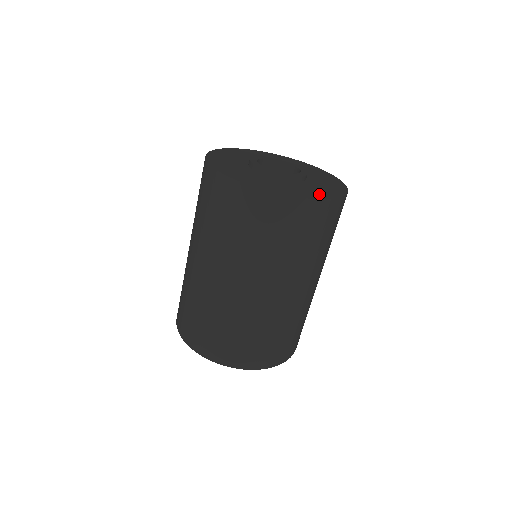
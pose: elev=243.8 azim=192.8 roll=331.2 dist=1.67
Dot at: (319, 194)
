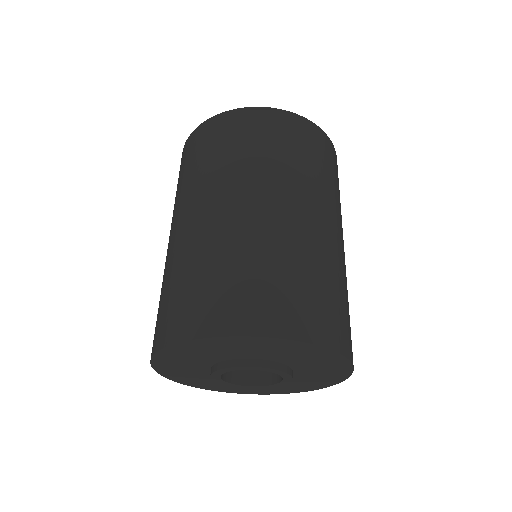
Dot at: occluded
